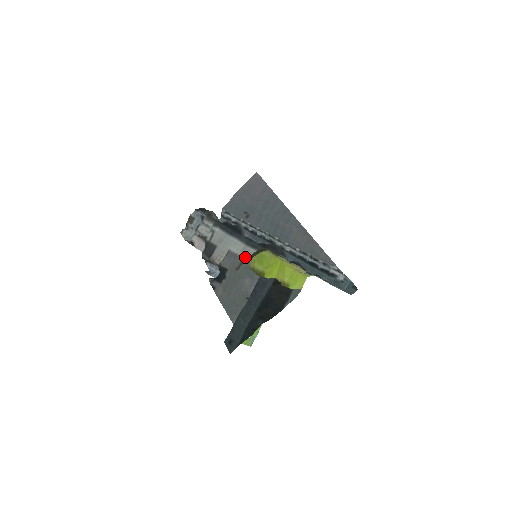
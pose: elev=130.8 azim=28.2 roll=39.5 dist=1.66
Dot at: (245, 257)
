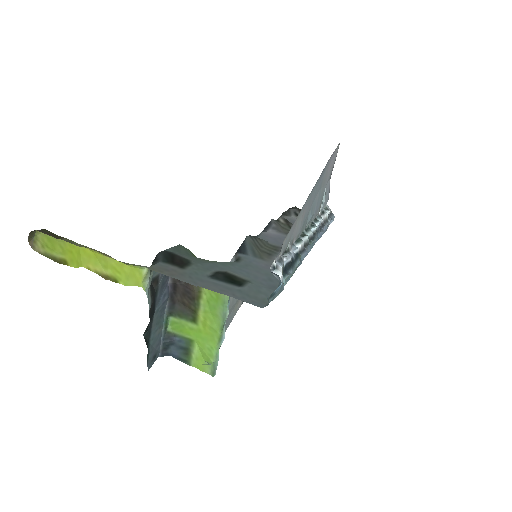
Dot at: occluded
